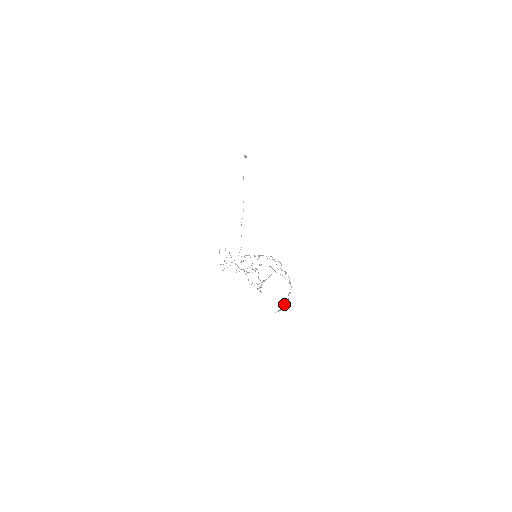
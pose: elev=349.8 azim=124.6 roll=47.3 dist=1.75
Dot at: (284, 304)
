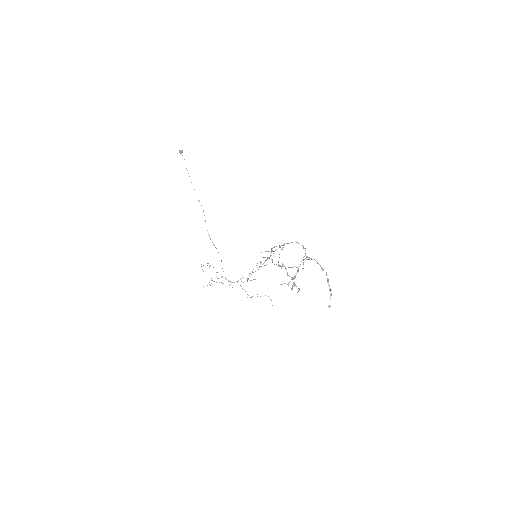
Dot at: occluded
